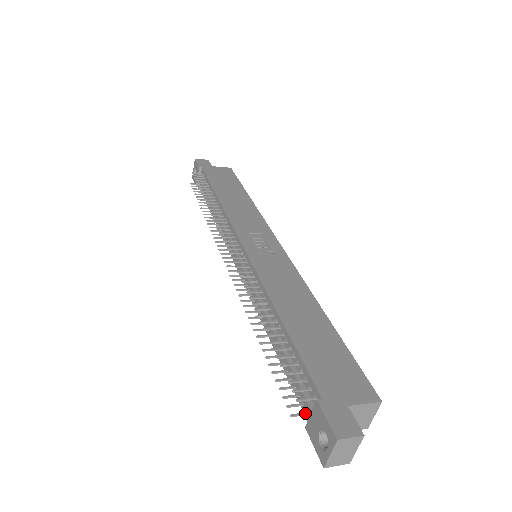
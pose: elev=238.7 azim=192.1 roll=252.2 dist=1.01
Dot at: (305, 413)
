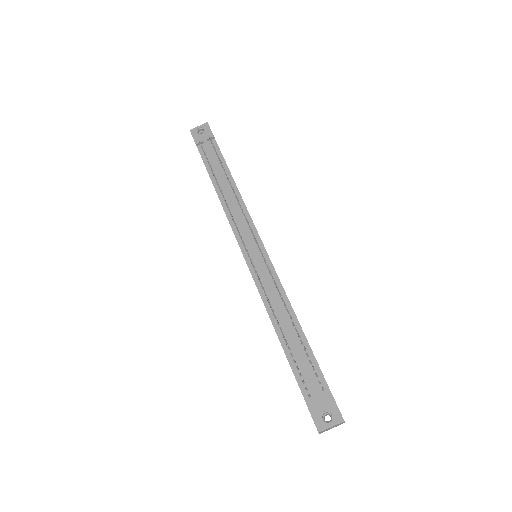
Dot at: (310, 395)
